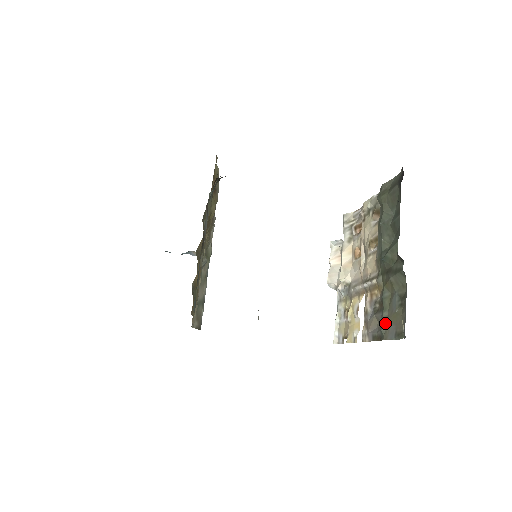
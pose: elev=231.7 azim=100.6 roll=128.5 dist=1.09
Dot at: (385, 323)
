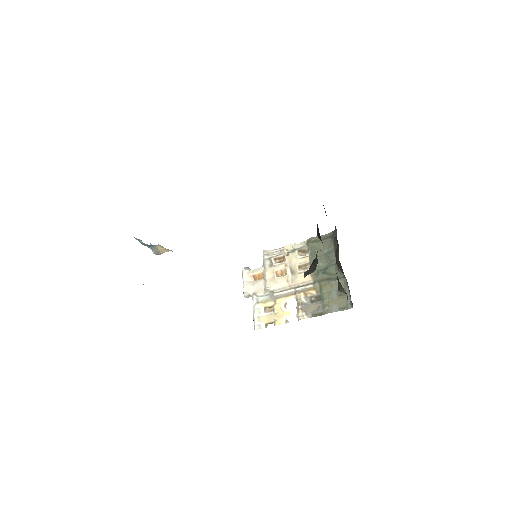
Dot at: (327, 305)
